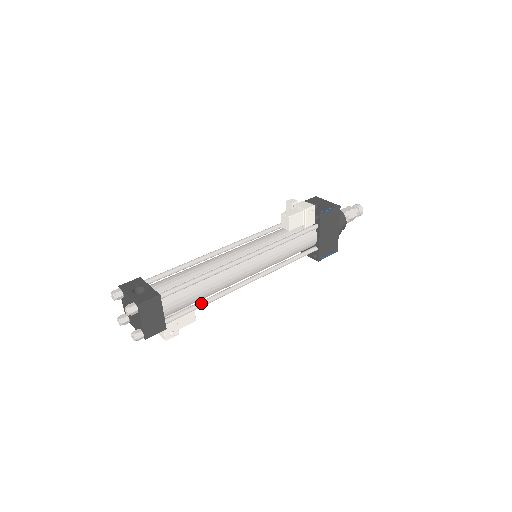
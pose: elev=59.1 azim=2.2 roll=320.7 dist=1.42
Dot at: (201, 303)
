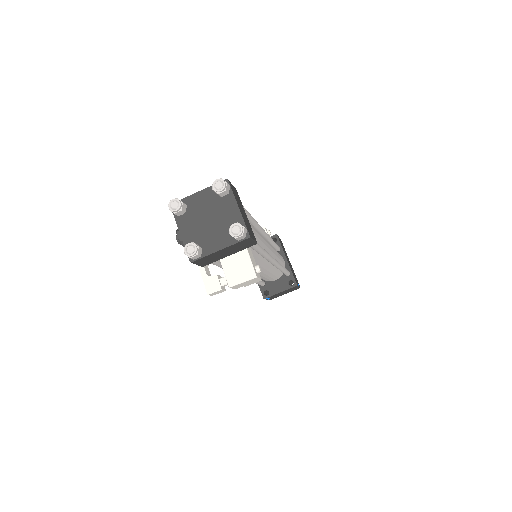
Dot at: occluded
